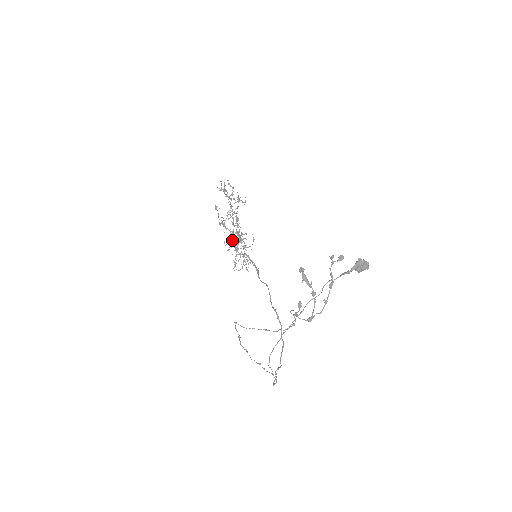
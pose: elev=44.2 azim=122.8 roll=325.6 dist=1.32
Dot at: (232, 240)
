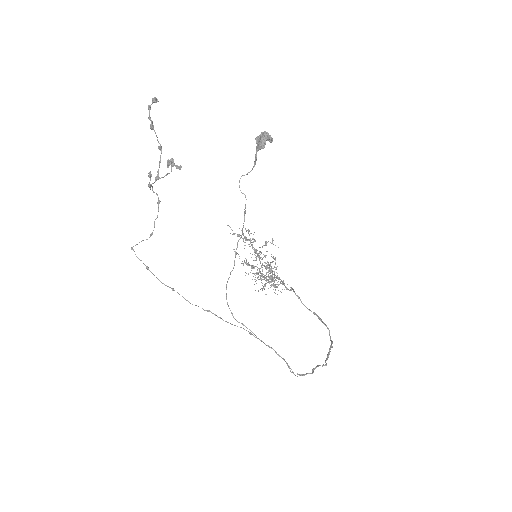
Dot at: (261, 274)
